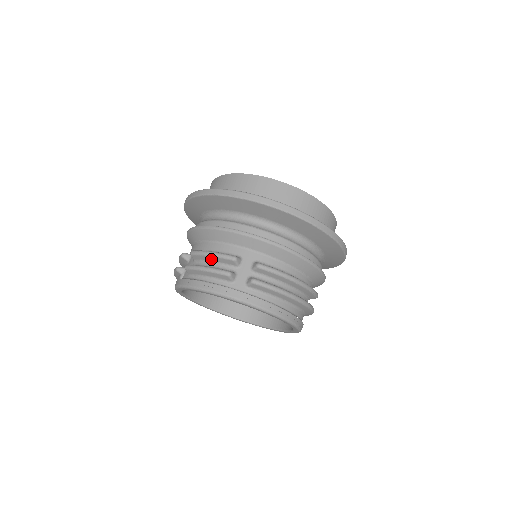
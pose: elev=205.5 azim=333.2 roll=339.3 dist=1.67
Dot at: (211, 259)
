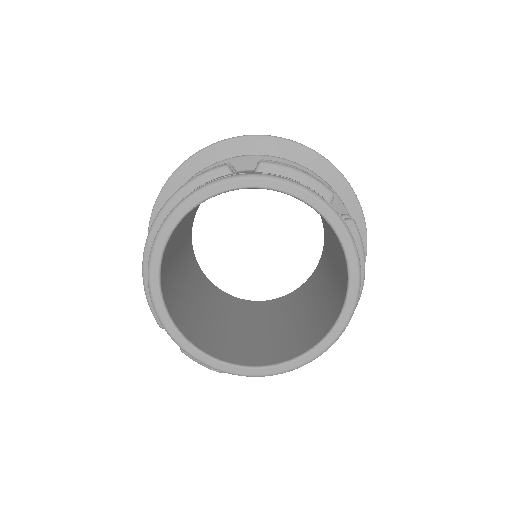
Dot at: occluded
